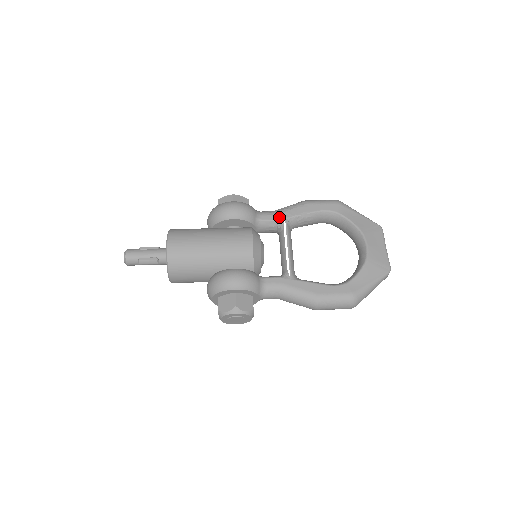
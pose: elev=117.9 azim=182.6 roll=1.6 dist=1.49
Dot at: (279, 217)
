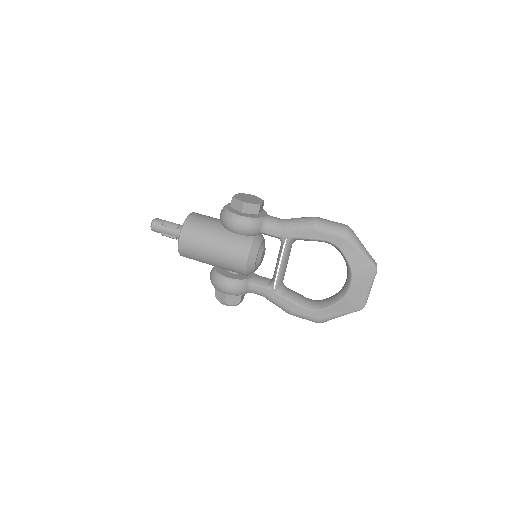
Dot at: (282, 235)
